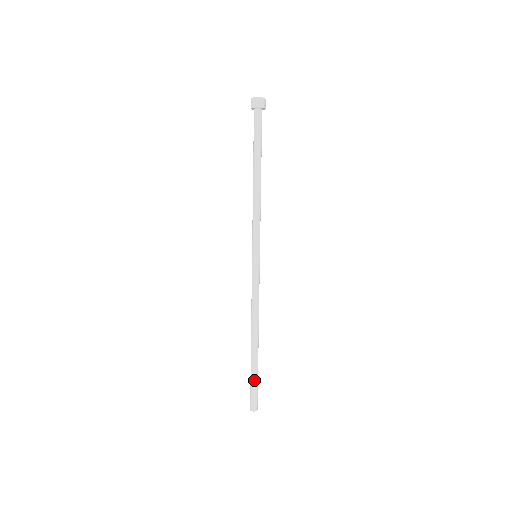
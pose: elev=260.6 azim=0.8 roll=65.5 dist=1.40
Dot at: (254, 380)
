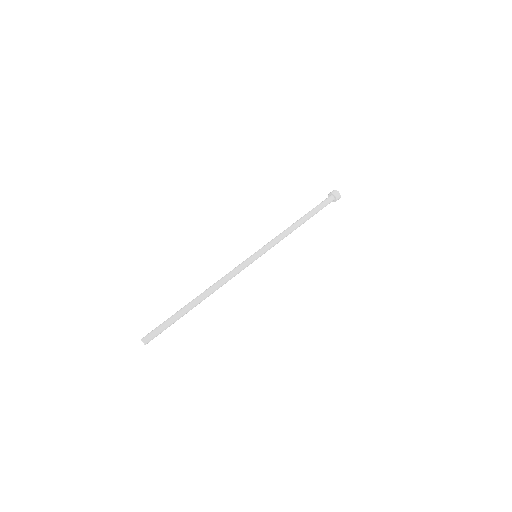
Dot at: (169, 319)
